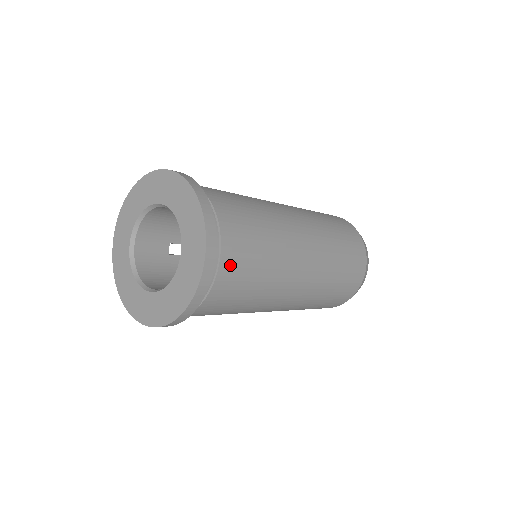
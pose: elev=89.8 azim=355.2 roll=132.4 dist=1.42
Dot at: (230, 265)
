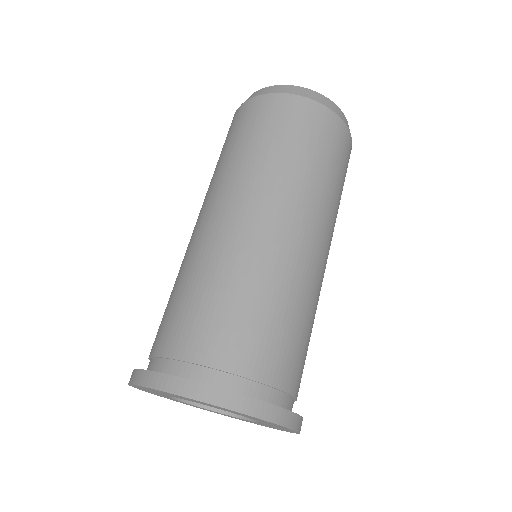
Dot at: (297, 380)
